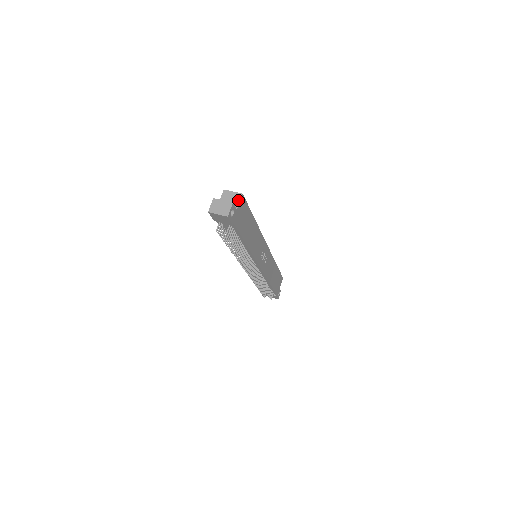
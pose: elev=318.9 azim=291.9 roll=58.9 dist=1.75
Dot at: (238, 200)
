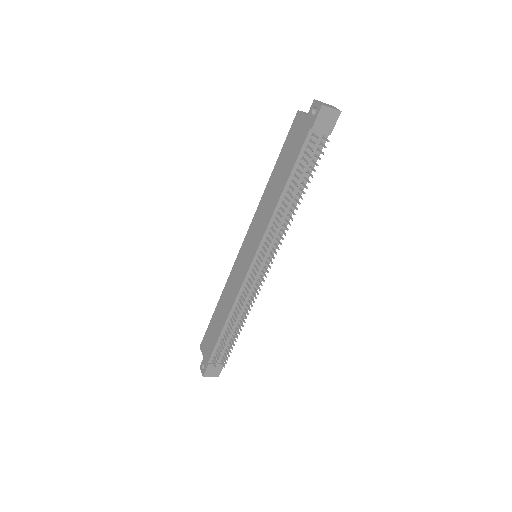
Dot at: occluded
